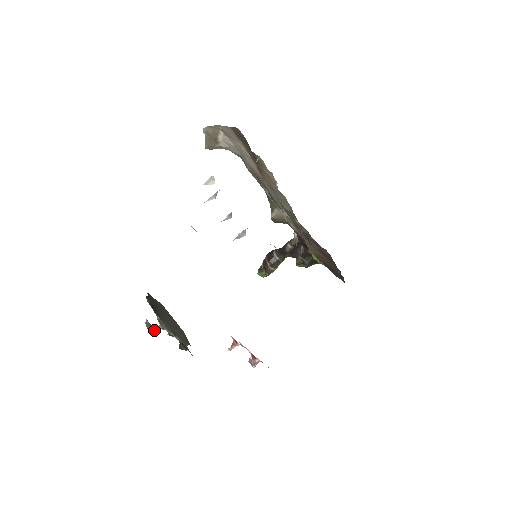
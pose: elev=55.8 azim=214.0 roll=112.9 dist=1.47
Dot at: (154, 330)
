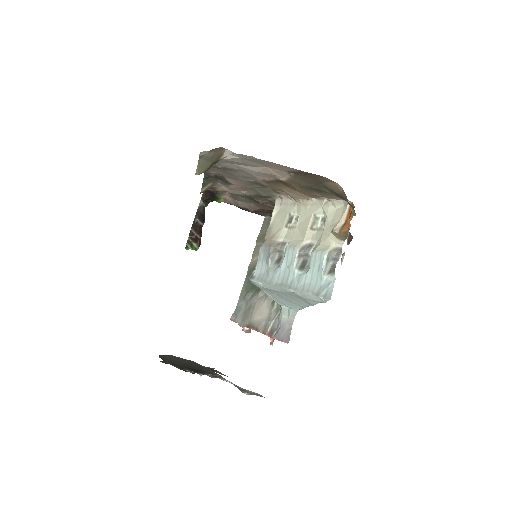
Dot at: (249, 391)
